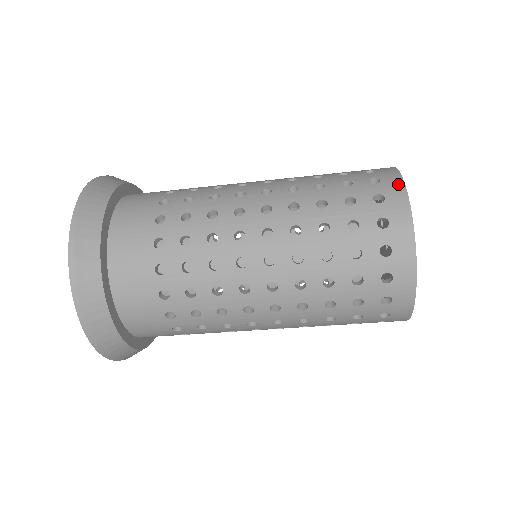
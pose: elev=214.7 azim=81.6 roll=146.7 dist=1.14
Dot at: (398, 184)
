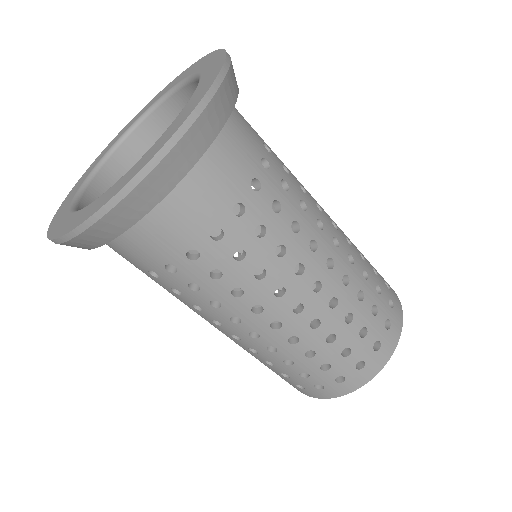
Dot at: (400, 321)
